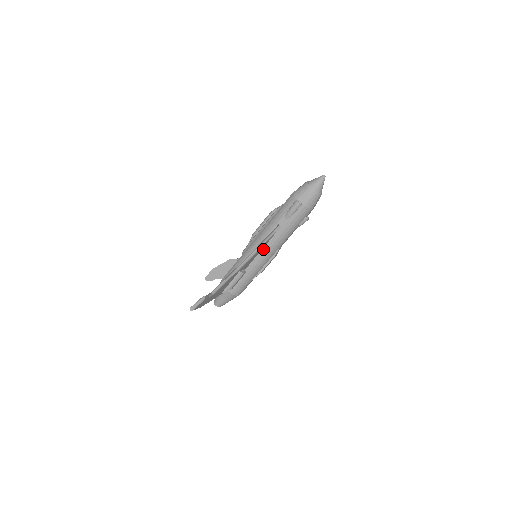
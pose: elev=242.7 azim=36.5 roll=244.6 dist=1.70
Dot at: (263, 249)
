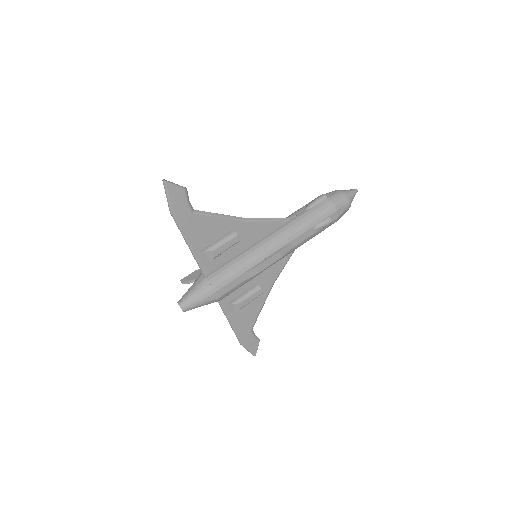
Dot at: (269, 235)
